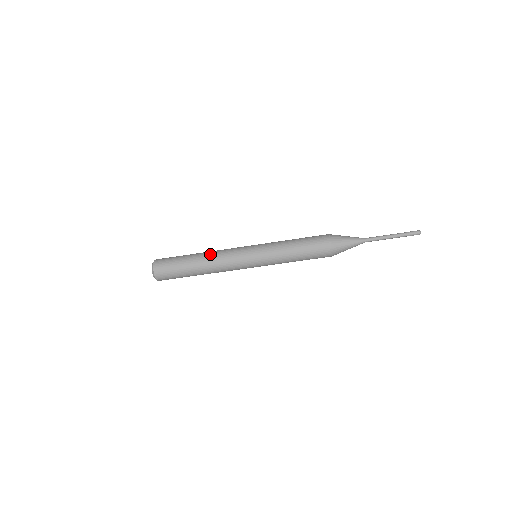
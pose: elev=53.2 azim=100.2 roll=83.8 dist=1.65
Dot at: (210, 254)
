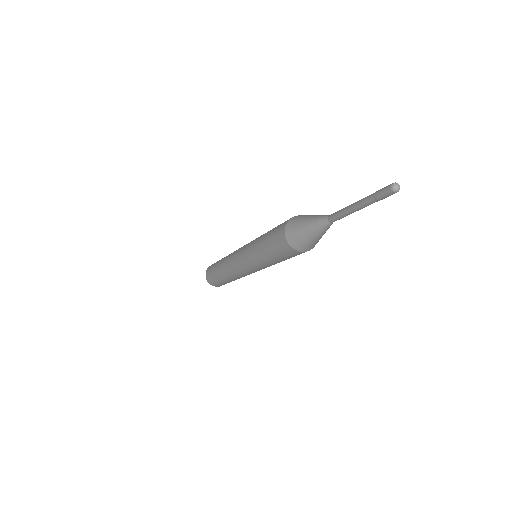
Dot at: (228, 276)
